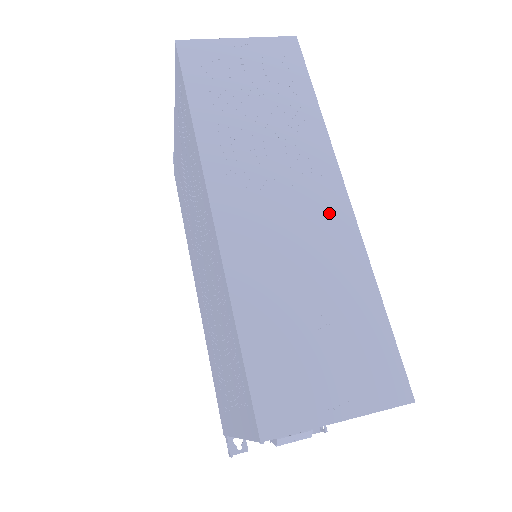
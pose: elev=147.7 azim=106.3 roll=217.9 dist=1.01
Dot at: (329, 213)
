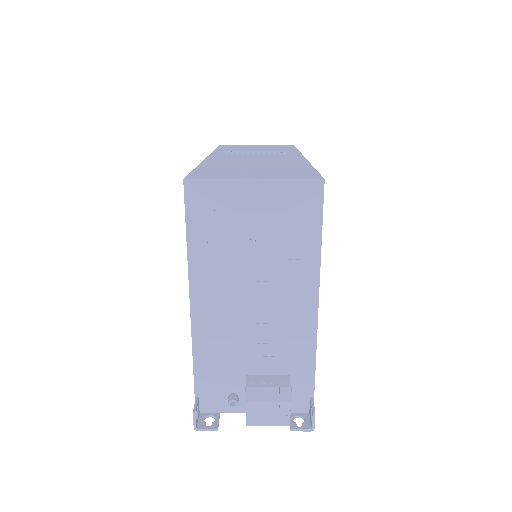
Dot at: (287, 158)
